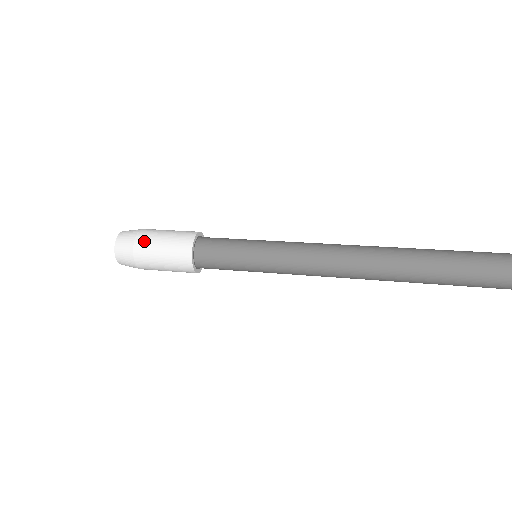
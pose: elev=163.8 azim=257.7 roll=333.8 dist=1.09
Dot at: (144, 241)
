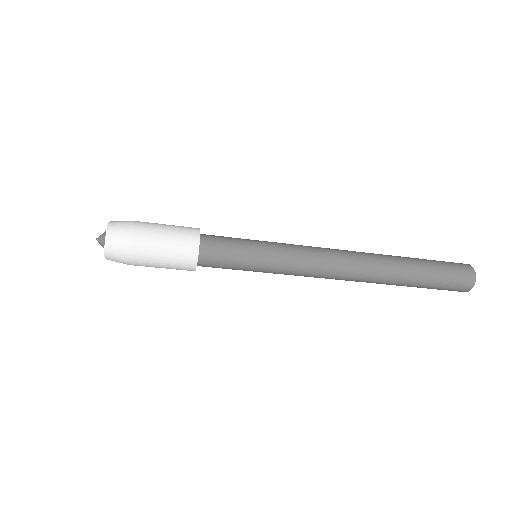
Dot at: (143, 237)
